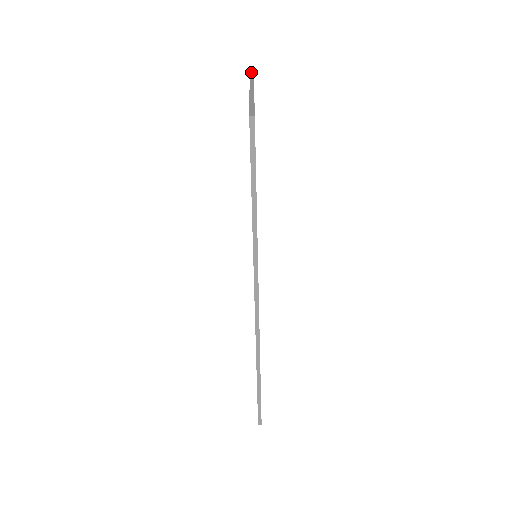
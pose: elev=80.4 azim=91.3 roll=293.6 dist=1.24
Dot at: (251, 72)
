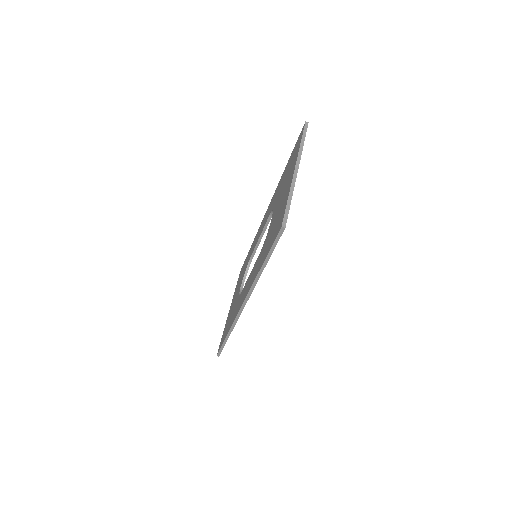
Dot at: (305, 130)
